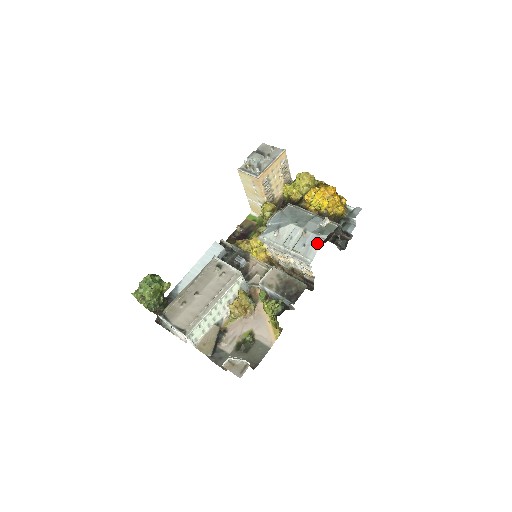
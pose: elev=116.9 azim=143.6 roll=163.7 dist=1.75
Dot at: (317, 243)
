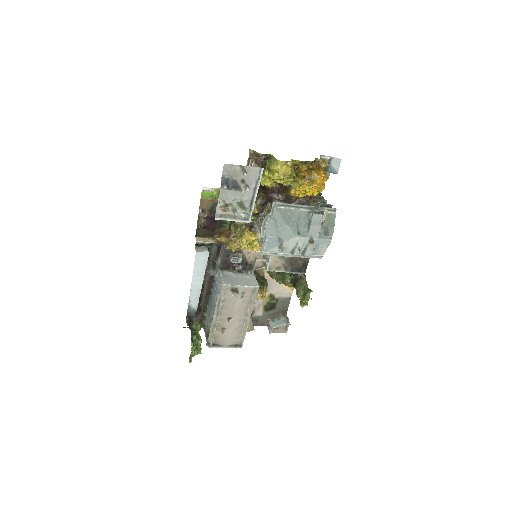
Dot at: (326, 244)
